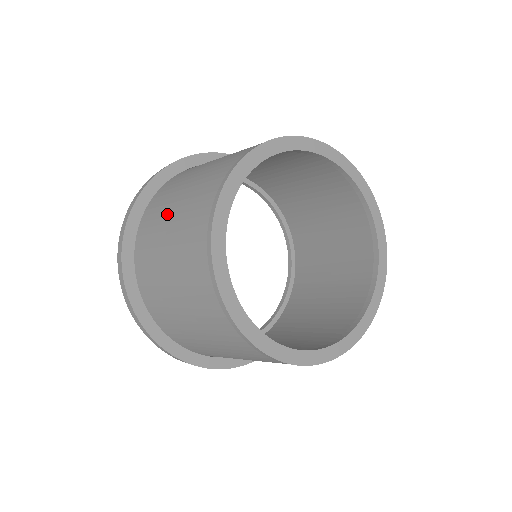
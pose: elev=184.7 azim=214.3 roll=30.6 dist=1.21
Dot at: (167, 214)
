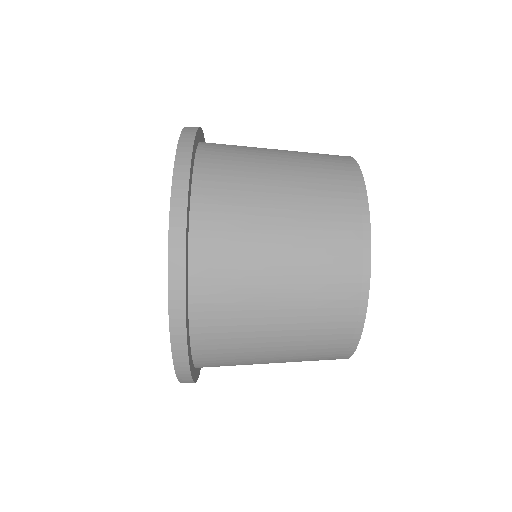
Dot at: (265, 171)
